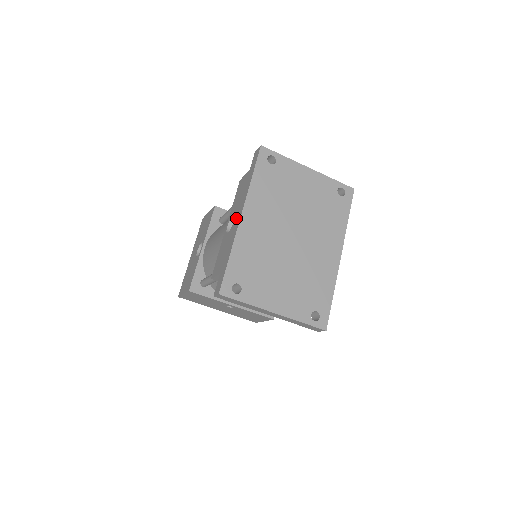
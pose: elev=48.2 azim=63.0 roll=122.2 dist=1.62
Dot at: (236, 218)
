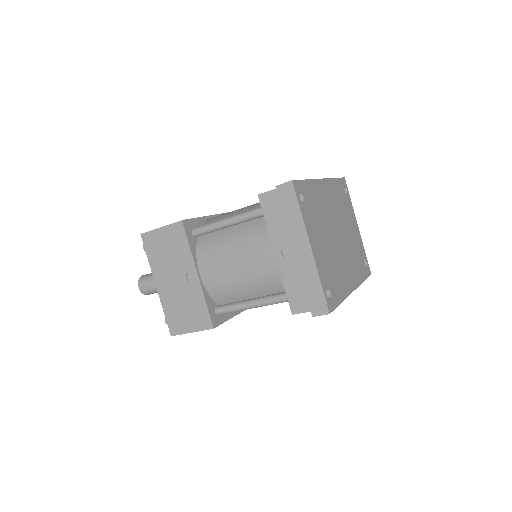
Dot at: occluded
